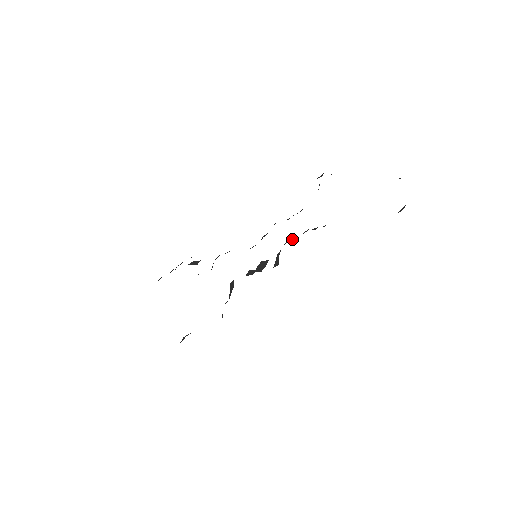
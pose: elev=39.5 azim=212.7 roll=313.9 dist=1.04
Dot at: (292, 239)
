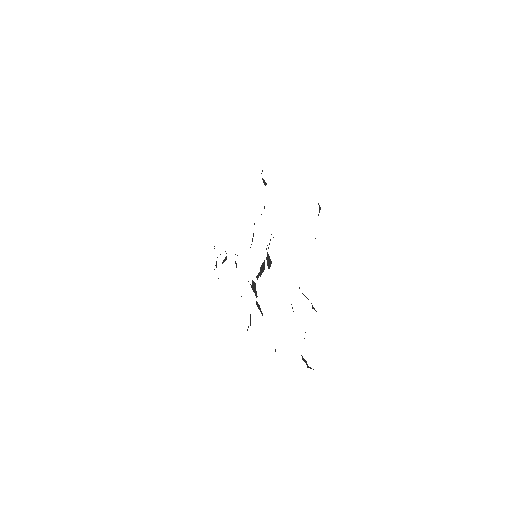
Dot at: occluded
